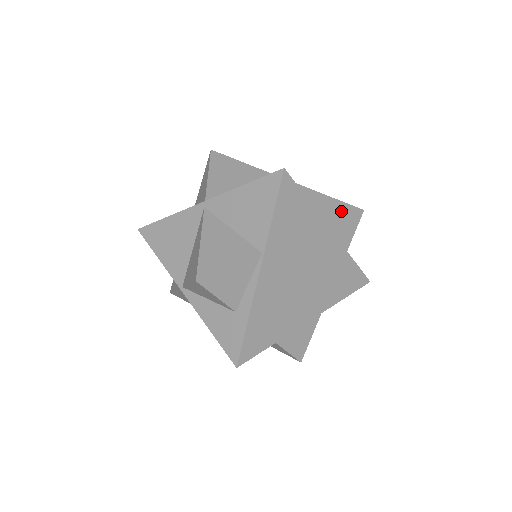
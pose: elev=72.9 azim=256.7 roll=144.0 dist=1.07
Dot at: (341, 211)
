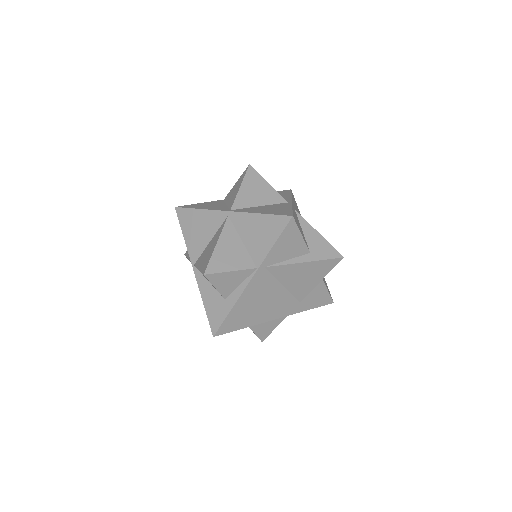
Dot at: (326, 253)
